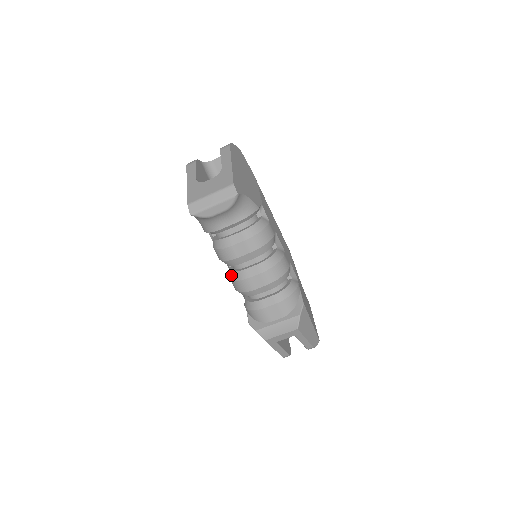
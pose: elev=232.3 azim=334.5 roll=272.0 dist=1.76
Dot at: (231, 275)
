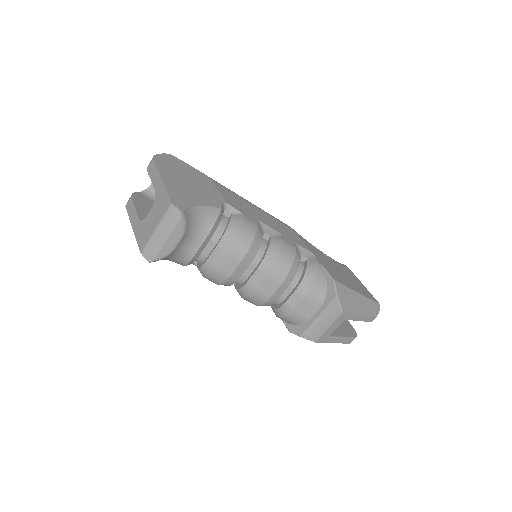
Dot at: (239, 294)
